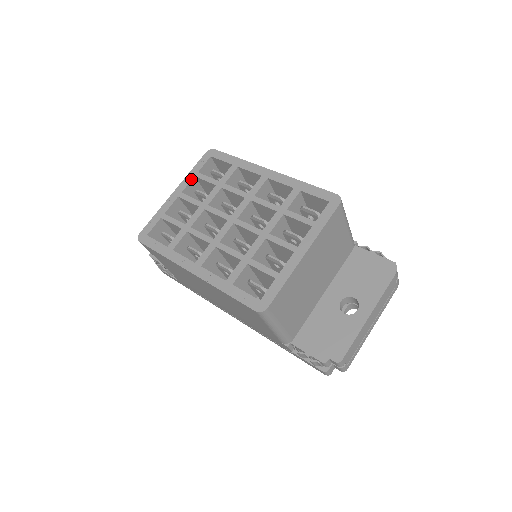
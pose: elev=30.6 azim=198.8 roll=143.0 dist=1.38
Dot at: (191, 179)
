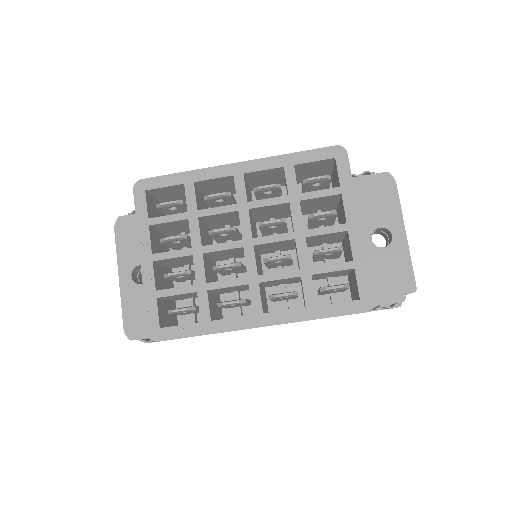
Dot at: (148, 231)
